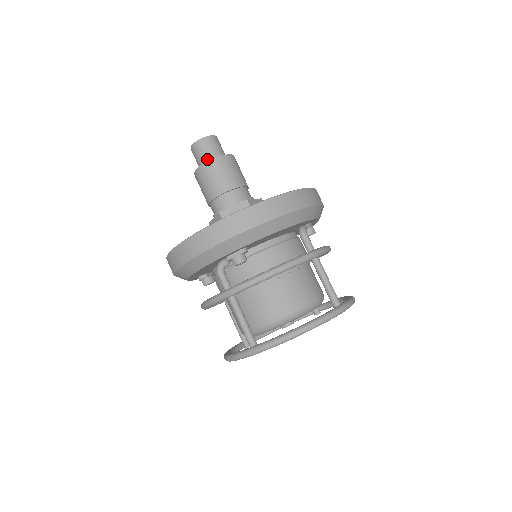
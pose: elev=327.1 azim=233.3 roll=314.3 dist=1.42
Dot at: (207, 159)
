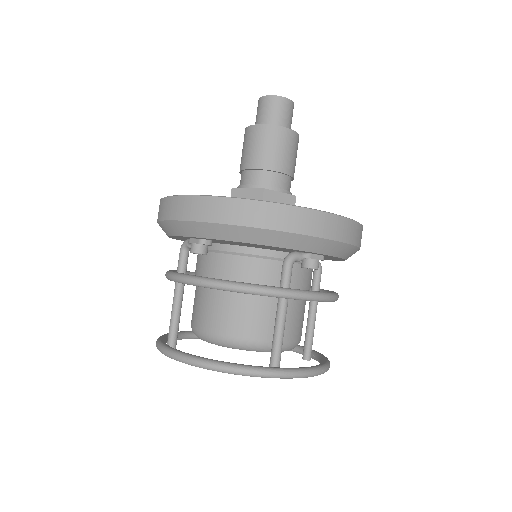
Dot at: (260, 122)
